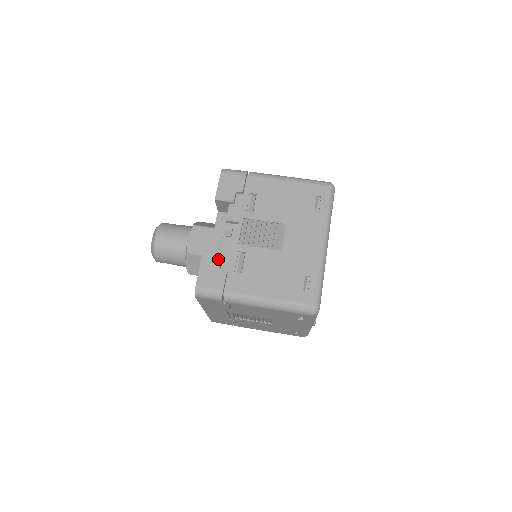
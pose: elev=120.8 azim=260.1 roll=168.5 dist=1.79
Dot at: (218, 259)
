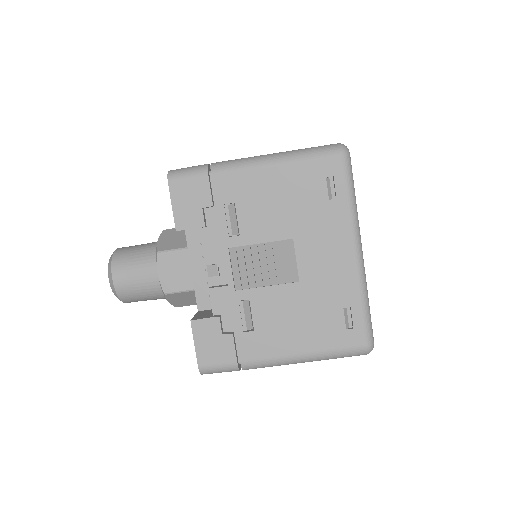
Dot at: (214, 321)
